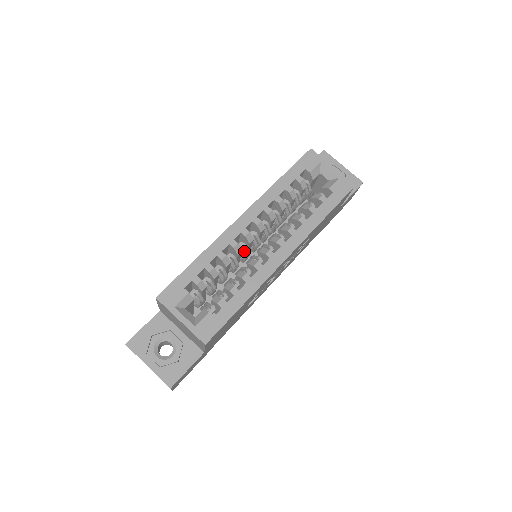
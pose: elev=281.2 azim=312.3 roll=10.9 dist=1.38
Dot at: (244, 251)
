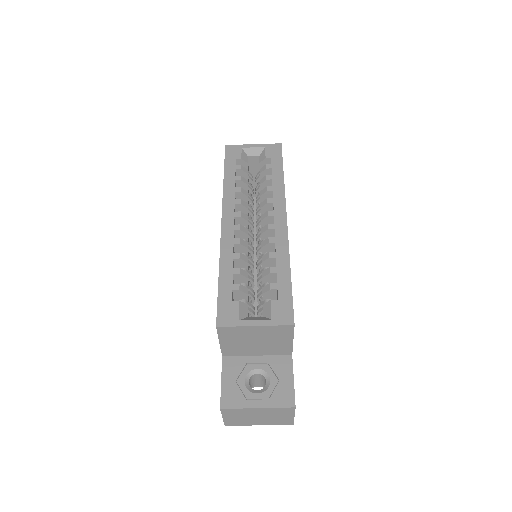
Dot at: (248, 246)
